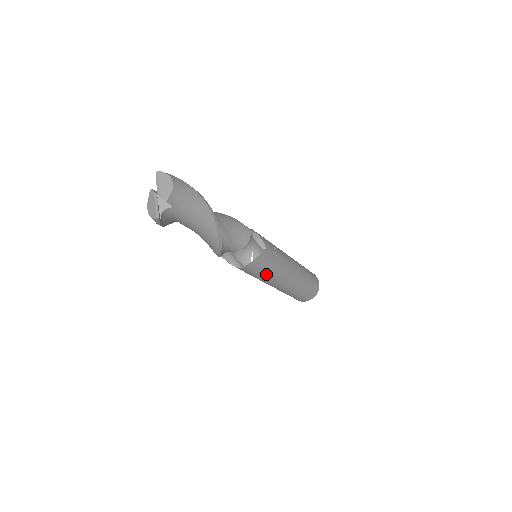
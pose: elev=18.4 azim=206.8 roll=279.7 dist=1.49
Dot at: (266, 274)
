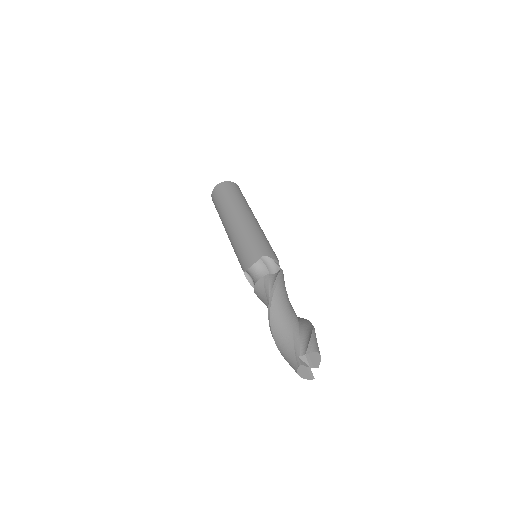
Dot at: occluded
